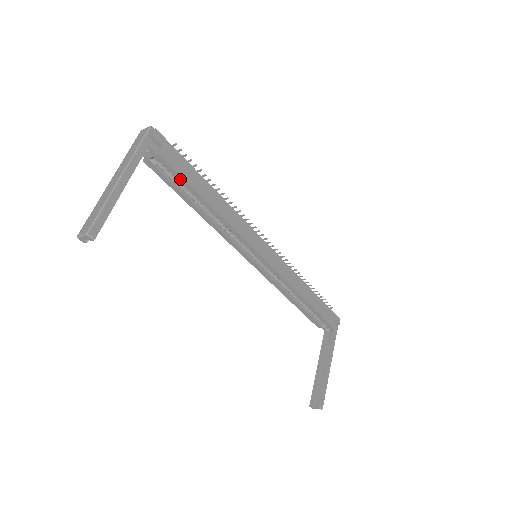
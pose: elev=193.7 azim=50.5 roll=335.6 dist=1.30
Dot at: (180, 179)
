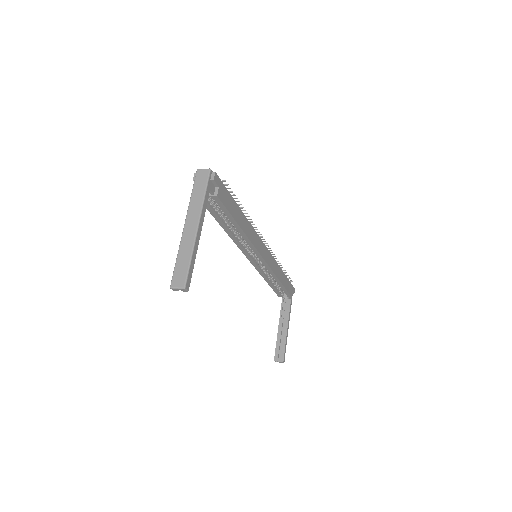
Dot at: (225, 211)
